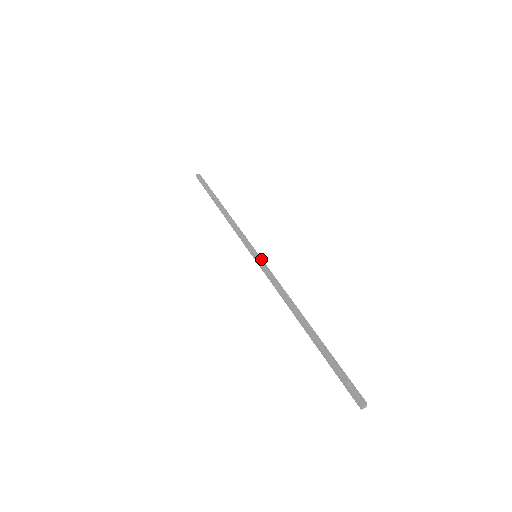
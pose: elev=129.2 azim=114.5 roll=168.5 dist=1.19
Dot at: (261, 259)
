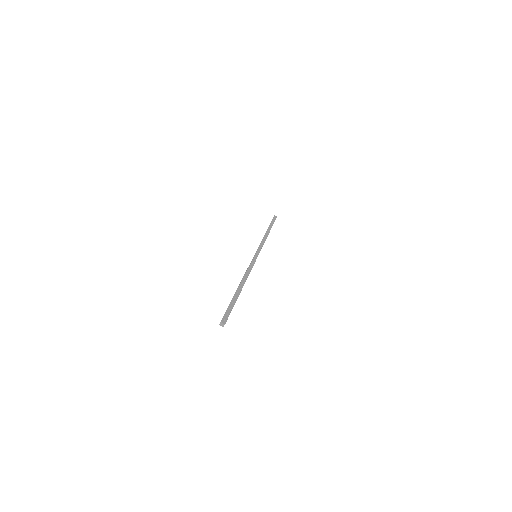
Dot at: (256, 258)
